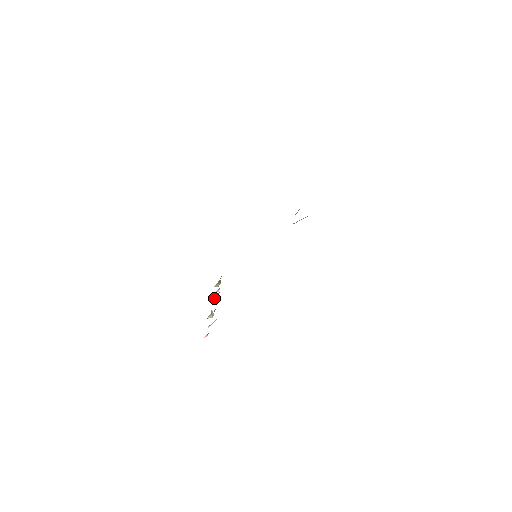
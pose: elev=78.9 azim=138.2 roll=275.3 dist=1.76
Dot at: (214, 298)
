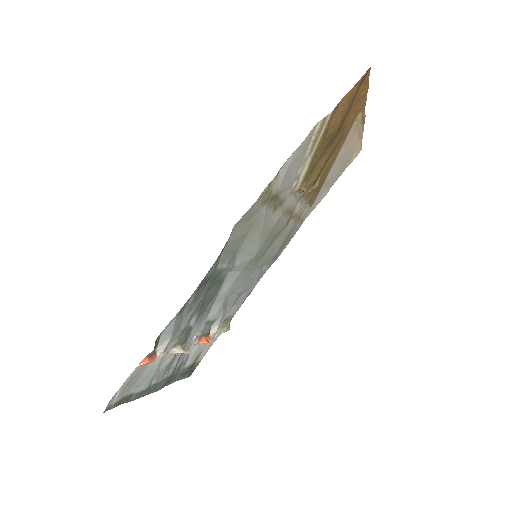
Dot at: (204, 336)
